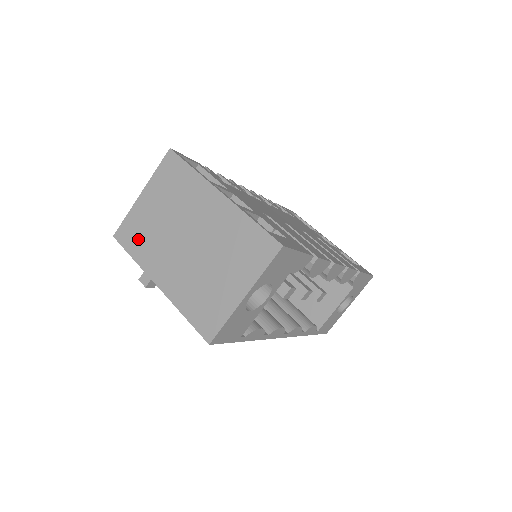
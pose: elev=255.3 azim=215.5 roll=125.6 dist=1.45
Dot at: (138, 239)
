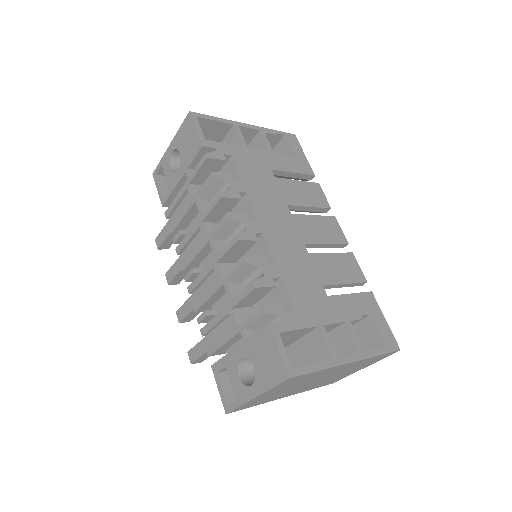
Dot at: occluded
